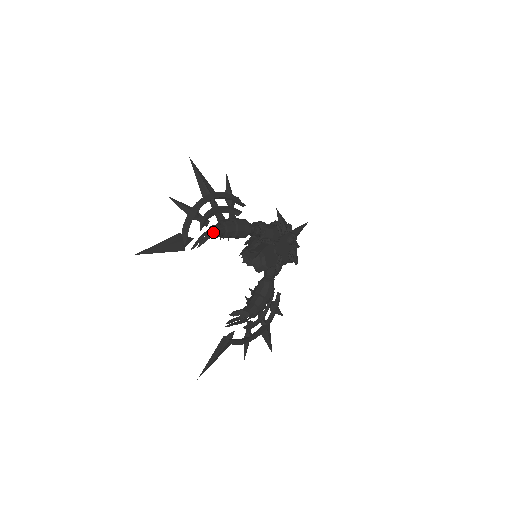
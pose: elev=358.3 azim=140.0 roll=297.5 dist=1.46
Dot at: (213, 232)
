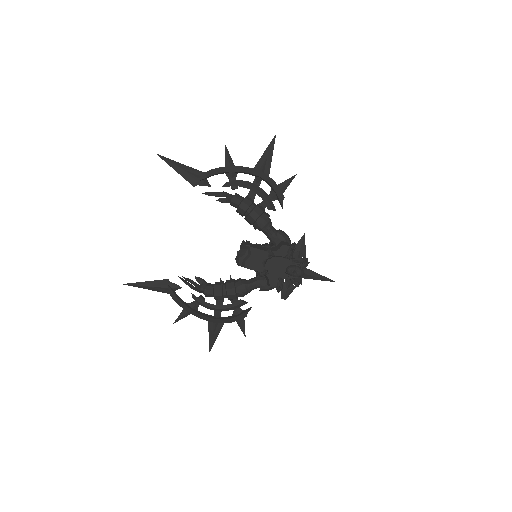
Dot at: (228, 195)
